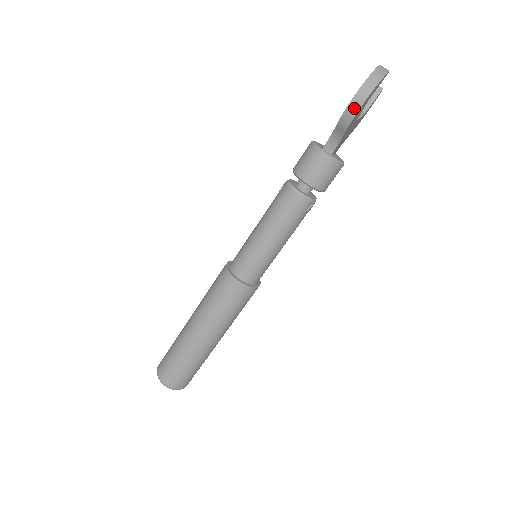
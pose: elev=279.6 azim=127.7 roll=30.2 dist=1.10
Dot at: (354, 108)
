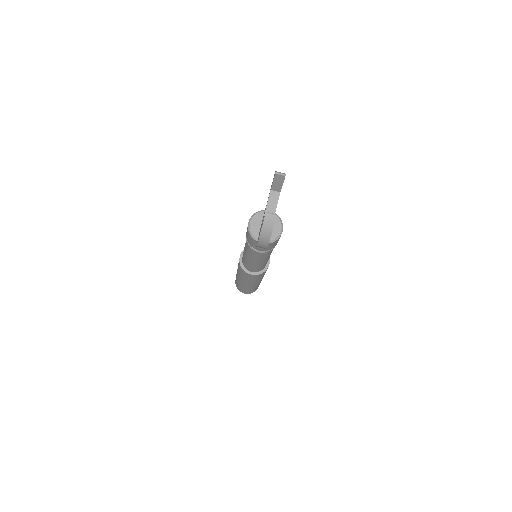
Dot at: occluded
